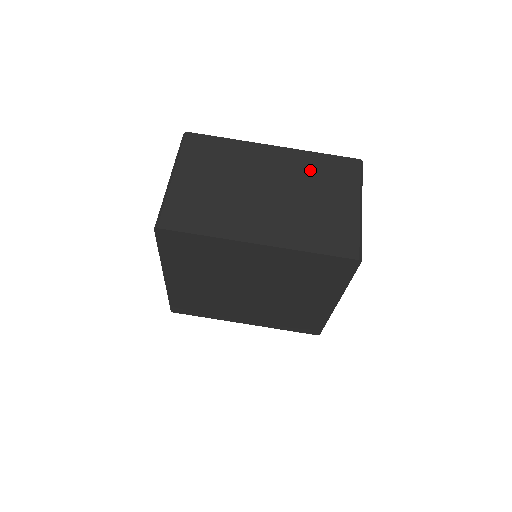
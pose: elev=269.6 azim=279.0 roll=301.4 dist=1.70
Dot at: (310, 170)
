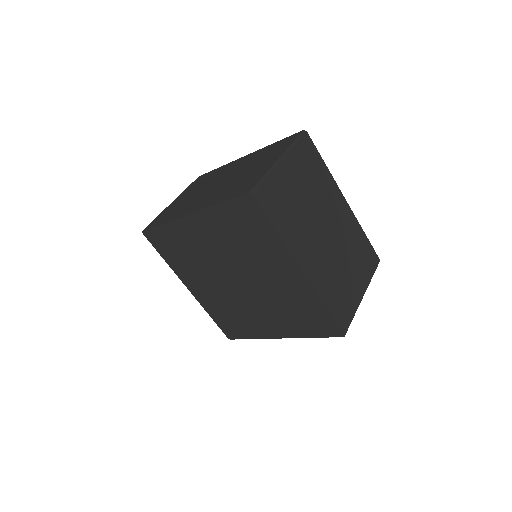
Dot at: (354, 241)
